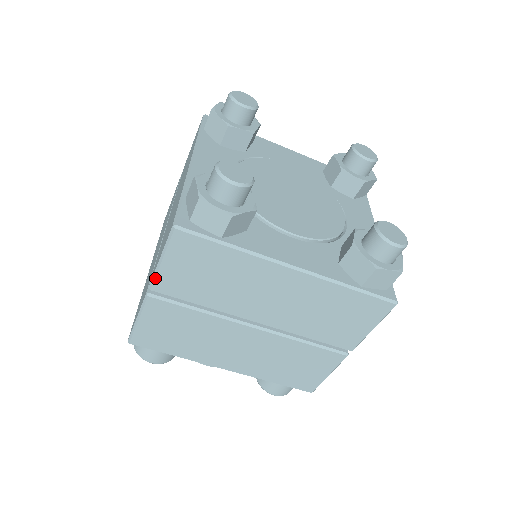
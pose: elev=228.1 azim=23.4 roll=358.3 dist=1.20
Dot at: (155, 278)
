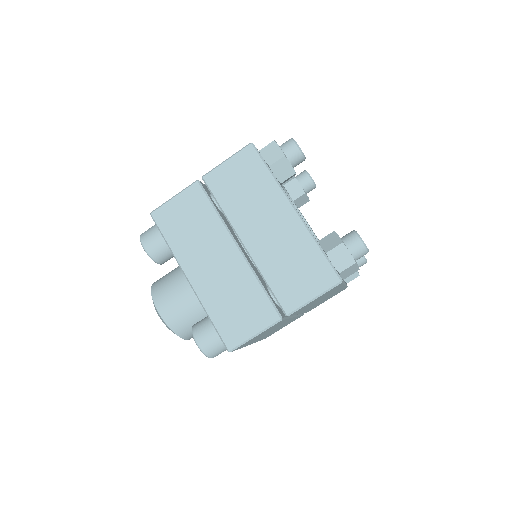
Dot at: (213, 170)
